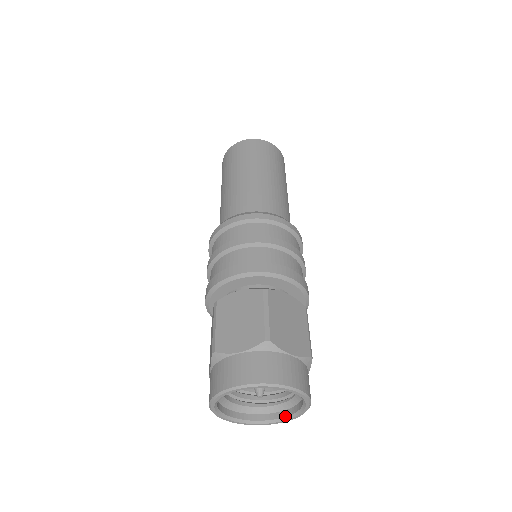
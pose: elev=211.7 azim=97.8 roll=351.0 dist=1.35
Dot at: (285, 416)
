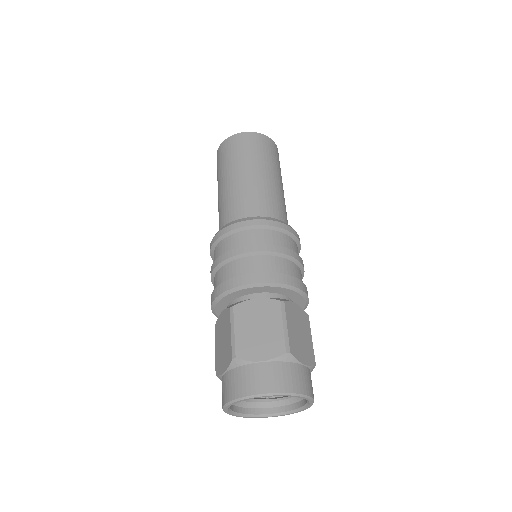
Dot at: (282, 412)
